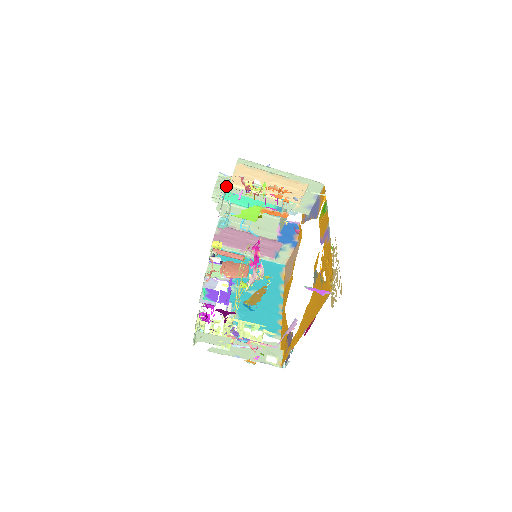
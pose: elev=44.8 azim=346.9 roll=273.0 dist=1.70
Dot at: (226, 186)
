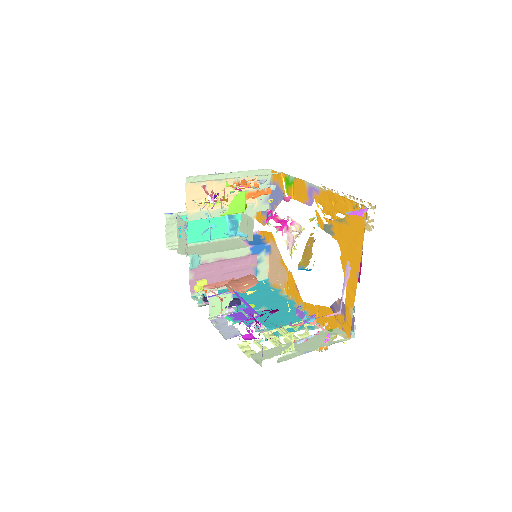
Dot at: (177, 226)
